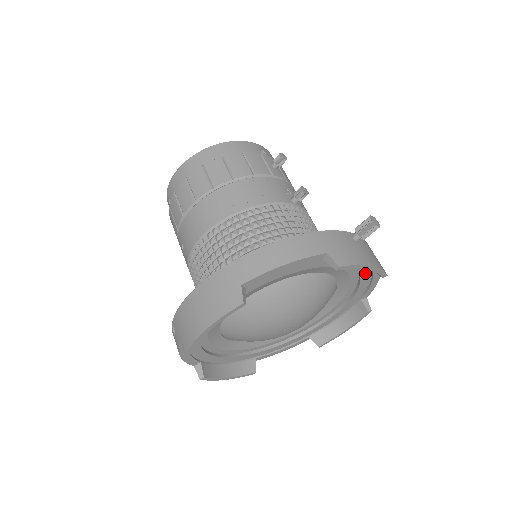
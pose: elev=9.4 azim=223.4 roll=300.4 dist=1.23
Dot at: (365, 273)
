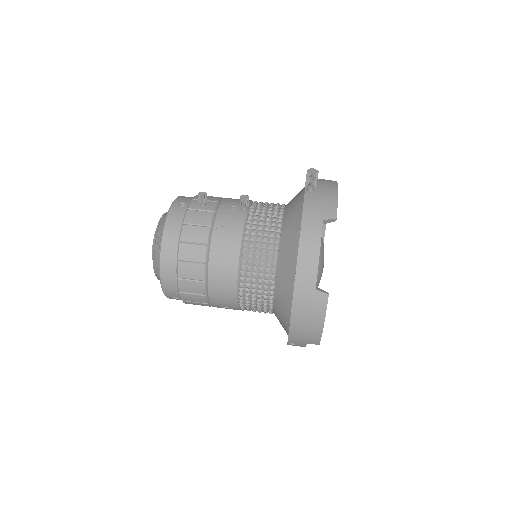
Dot at: occluded
